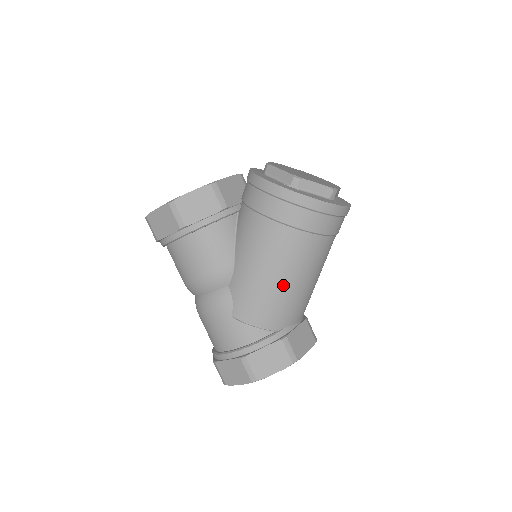
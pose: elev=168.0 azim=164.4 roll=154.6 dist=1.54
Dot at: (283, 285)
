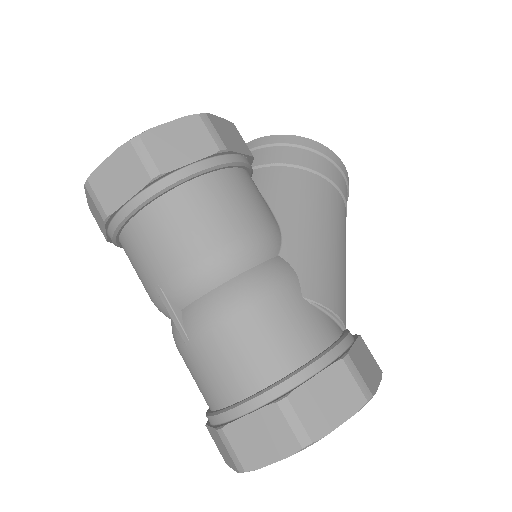
Dot at: (342, 257)
